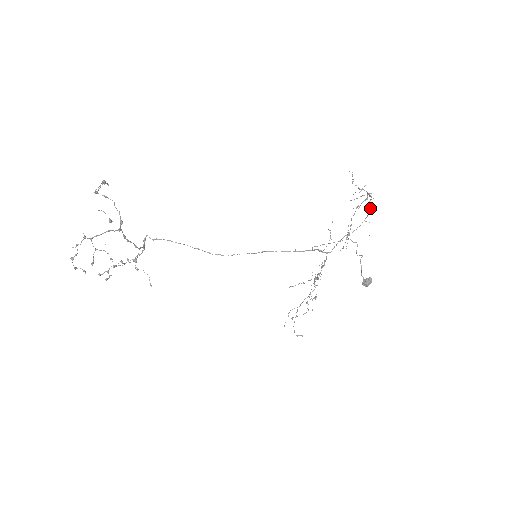
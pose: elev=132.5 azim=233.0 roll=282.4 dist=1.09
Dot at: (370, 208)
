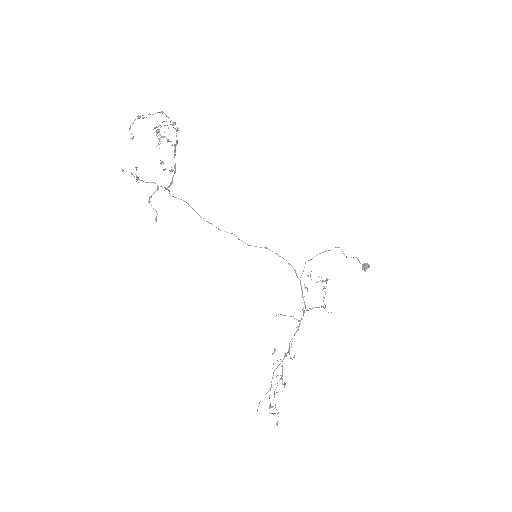
Dot at: (325, 305)
